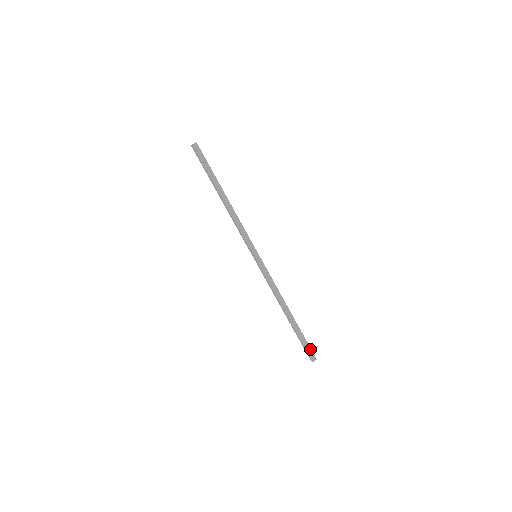
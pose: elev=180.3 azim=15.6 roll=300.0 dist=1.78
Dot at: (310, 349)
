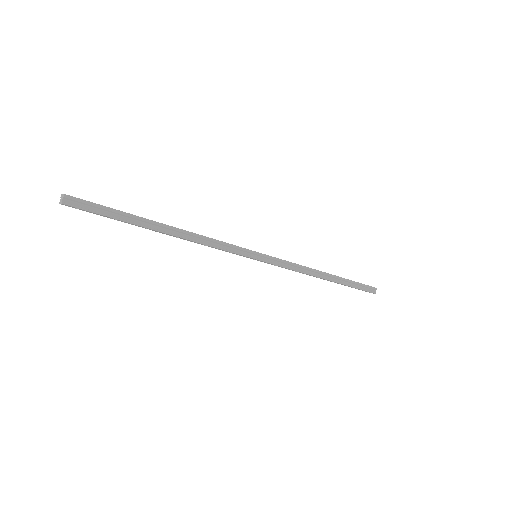
Dot at: (367, 286)
